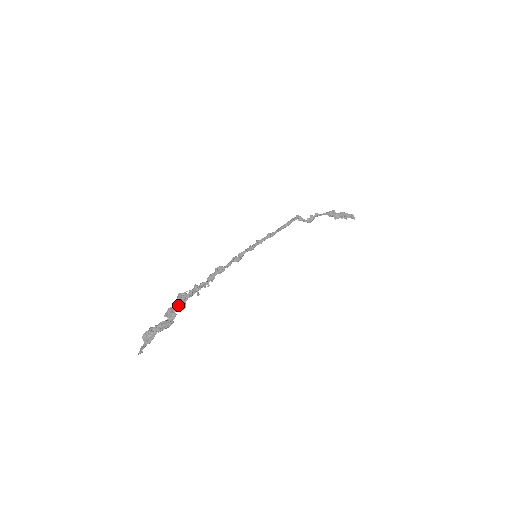
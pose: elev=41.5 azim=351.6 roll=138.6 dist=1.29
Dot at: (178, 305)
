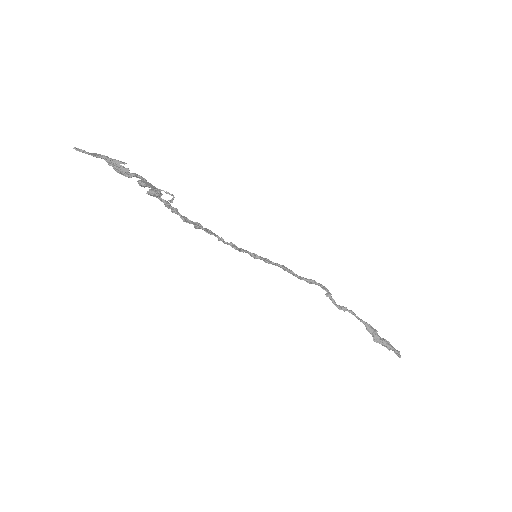
Dot at: occluded
